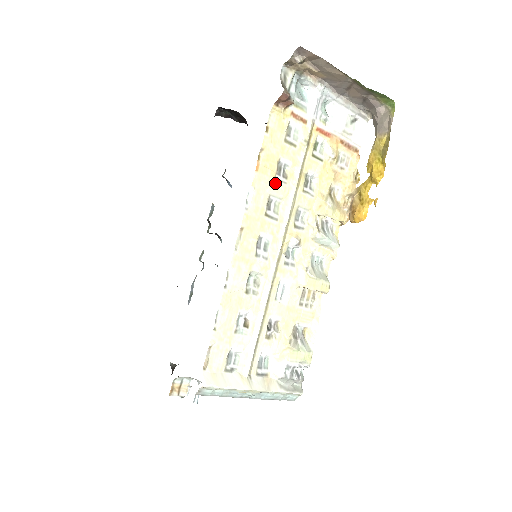
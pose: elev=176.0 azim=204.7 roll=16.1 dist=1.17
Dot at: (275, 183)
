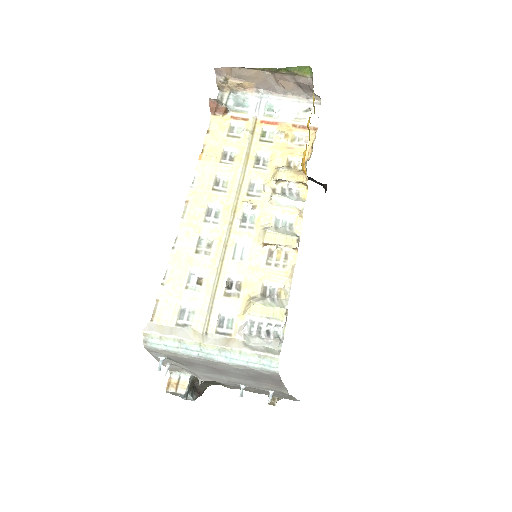
Dot at: (221, 166)
